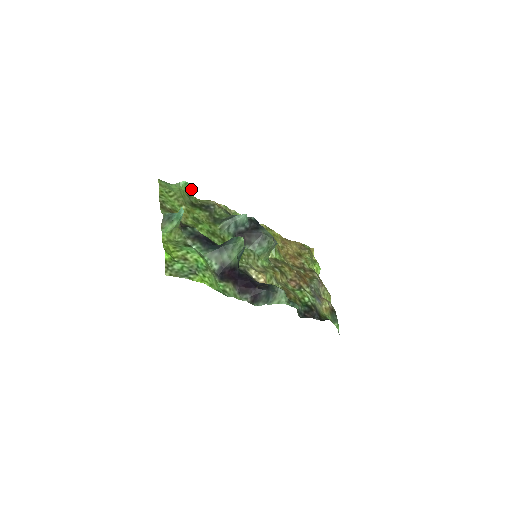
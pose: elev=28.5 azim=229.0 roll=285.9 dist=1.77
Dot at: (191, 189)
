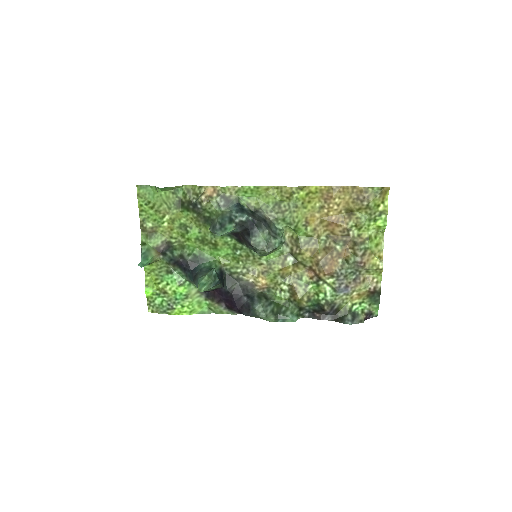
Dot at: (173, 187)
